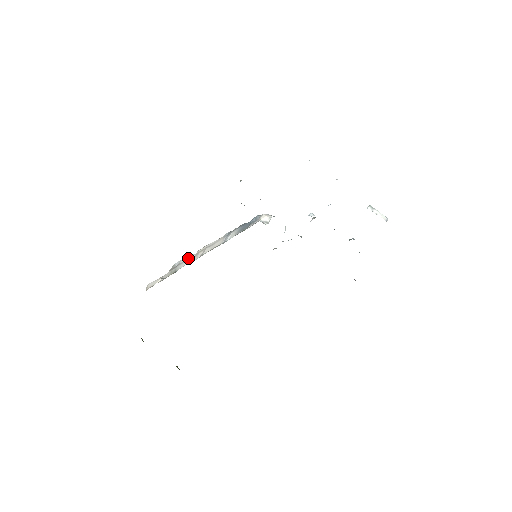
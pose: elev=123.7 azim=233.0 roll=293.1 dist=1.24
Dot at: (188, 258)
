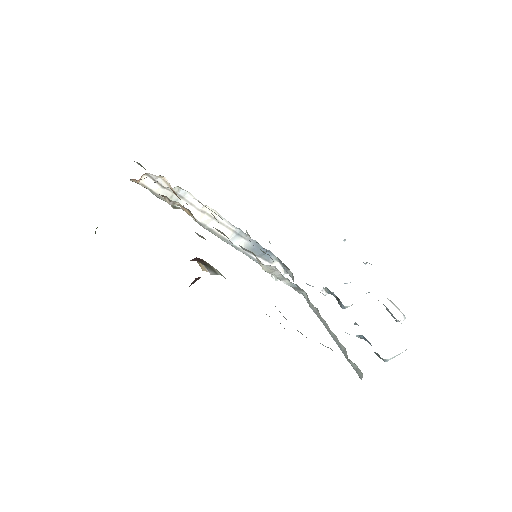
Dot at: (194, 203)
